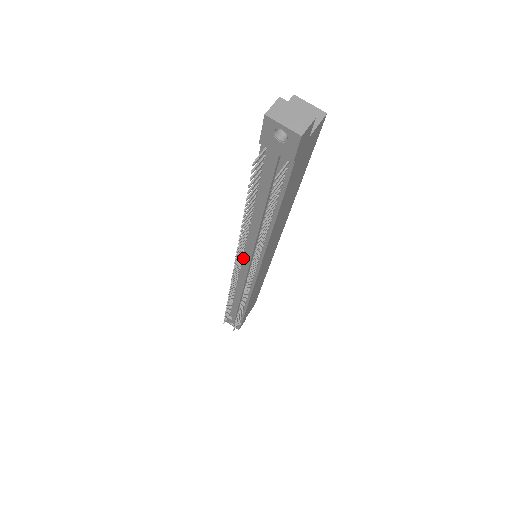
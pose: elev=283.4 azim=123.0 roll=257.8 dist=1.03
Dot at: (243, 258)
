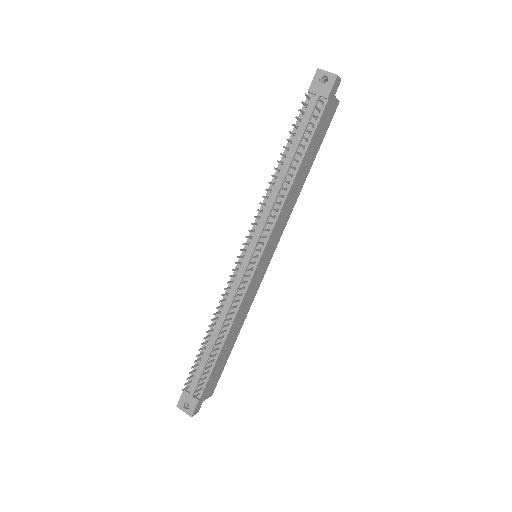
Dot at: (250, 243)
